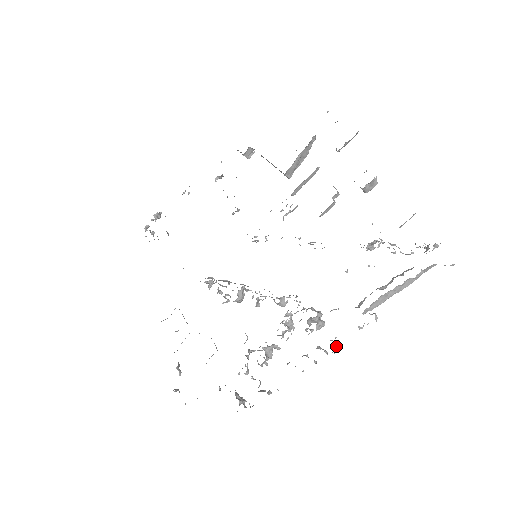
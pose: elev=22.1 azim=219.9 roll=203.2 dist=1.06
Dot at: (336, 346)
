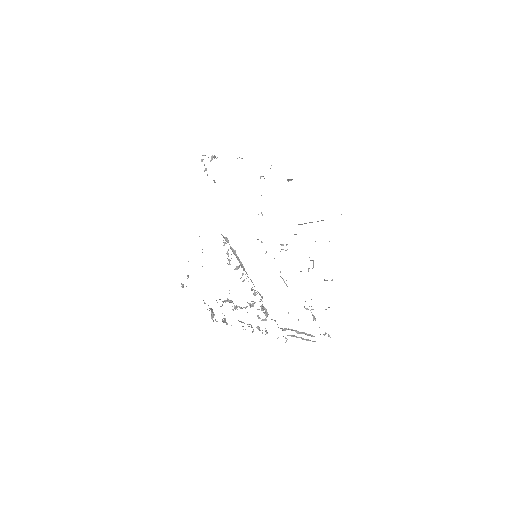
Dot at: occluded
